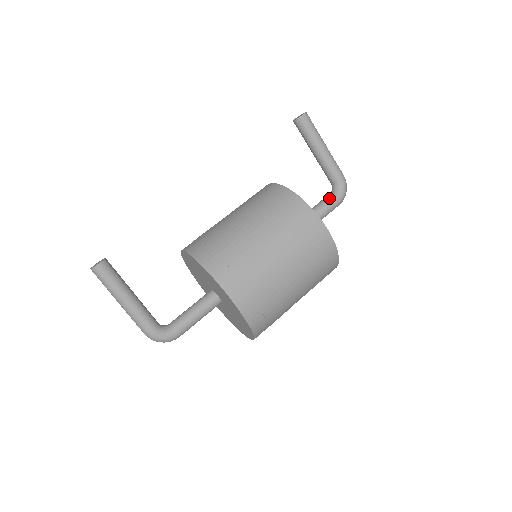
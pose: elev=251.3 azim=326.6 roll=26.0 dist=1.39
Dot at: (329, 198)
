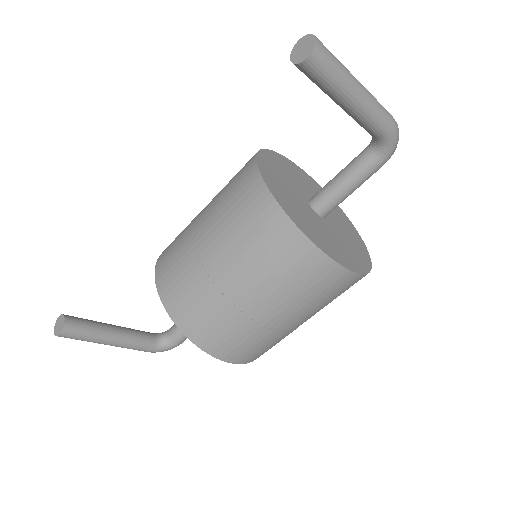
Dot at: (365, 164)
